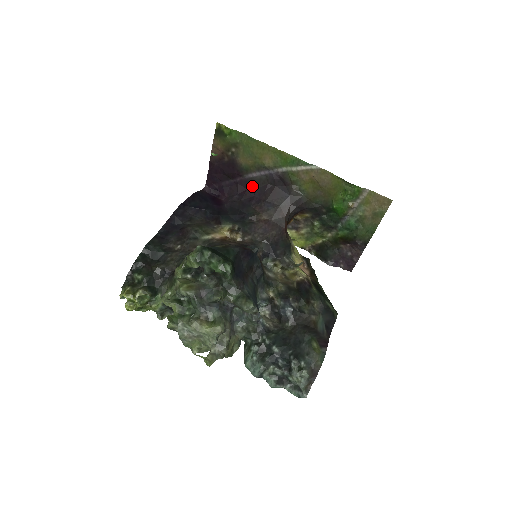
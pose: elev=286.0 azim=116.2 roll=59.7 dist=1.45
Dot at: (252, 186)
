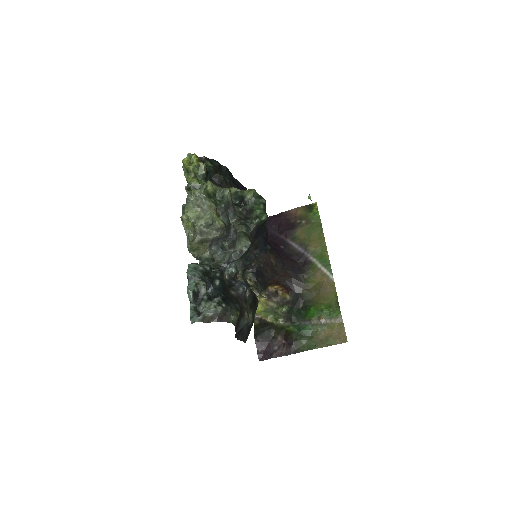
Dot at: (284, 248)
